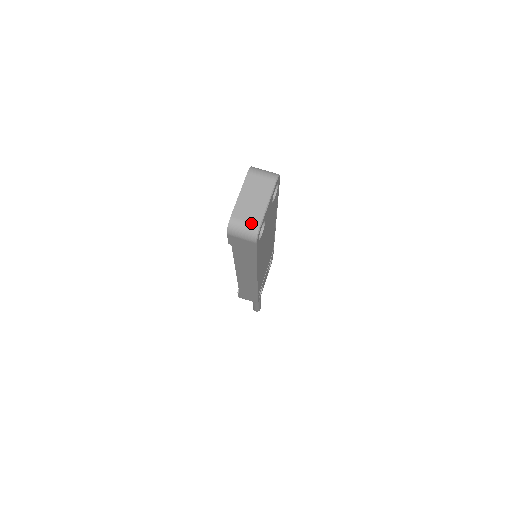
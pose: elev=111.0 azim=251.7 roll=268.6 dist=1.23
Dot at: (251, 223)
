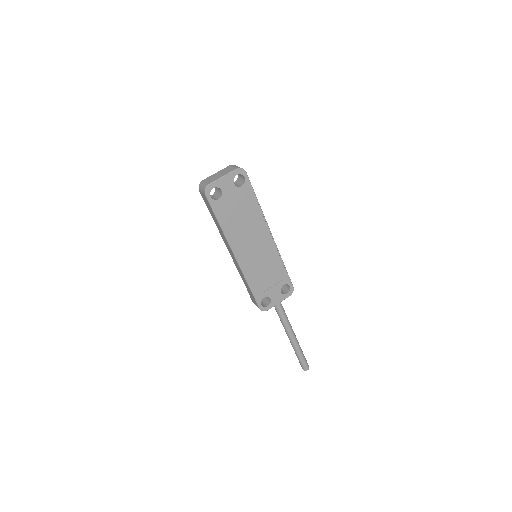
Dot at: (207, 183)
